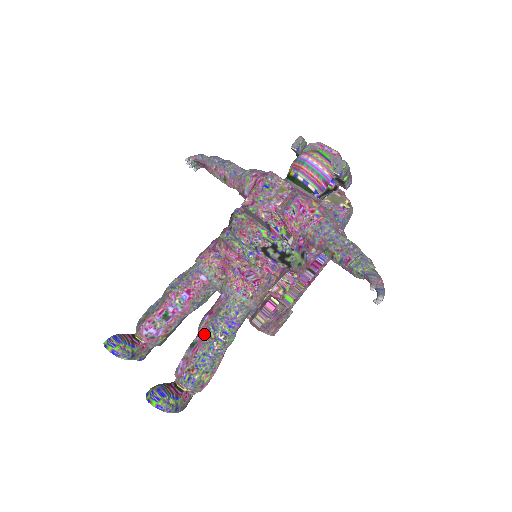
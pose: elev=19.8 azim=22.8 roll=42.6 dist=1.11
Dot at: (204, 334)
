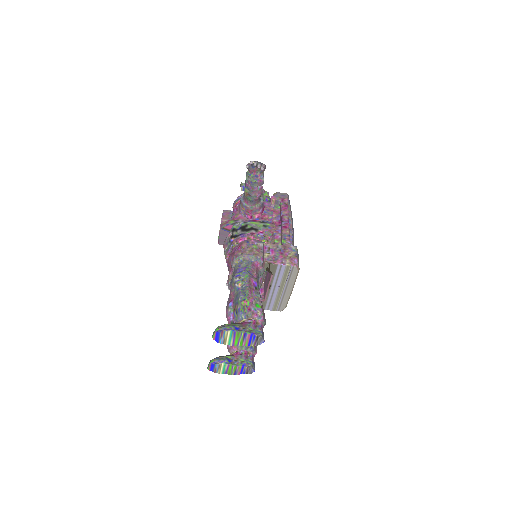
Dot at: (231, 290)
